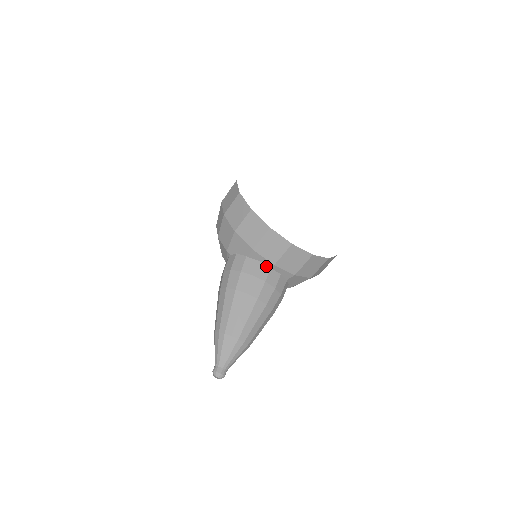
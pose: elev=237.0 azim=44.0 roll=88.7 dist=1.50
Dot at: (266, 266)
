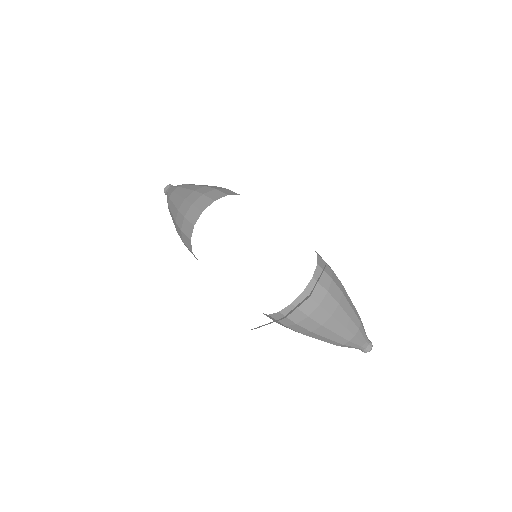
Dot at: occluded
